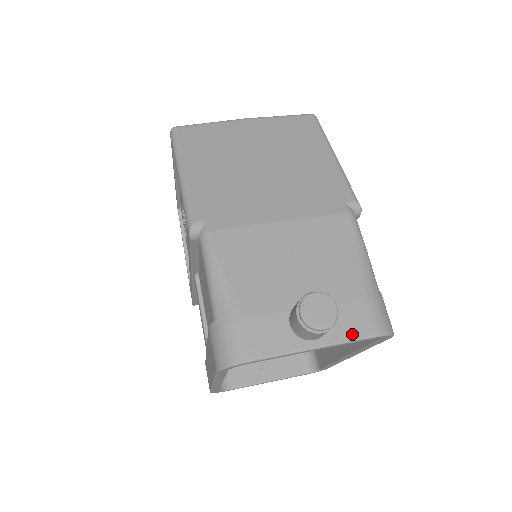
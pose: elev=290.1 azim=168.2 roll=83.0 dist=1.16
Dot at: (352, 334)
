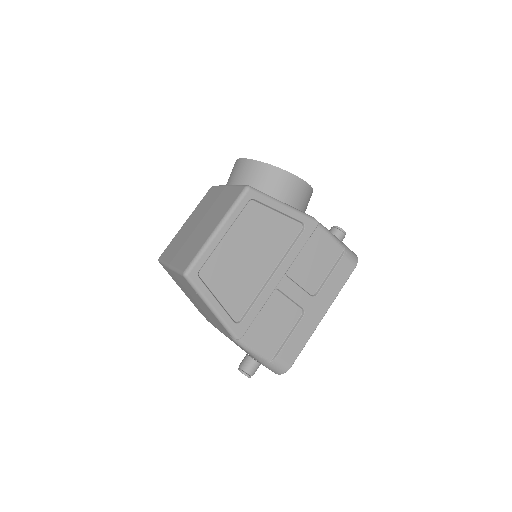
Dot at: occluded
